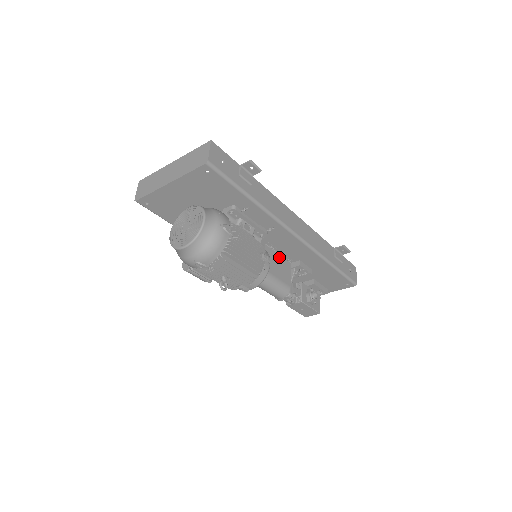
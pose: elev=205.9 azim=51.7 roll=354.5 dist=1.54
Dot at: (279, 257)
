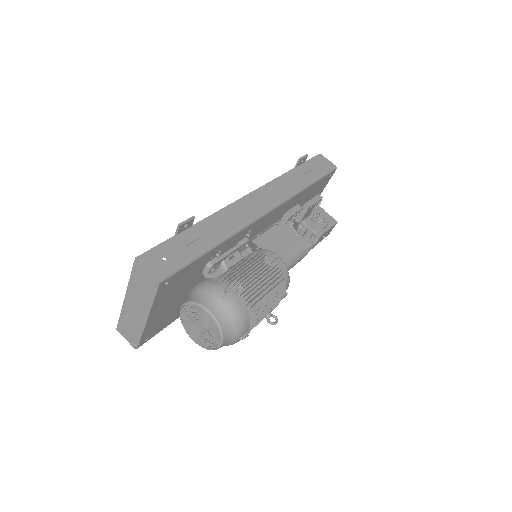
Dot at: (270, 233)
